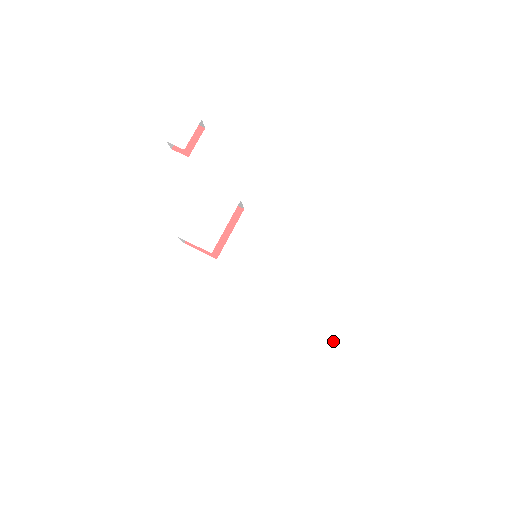
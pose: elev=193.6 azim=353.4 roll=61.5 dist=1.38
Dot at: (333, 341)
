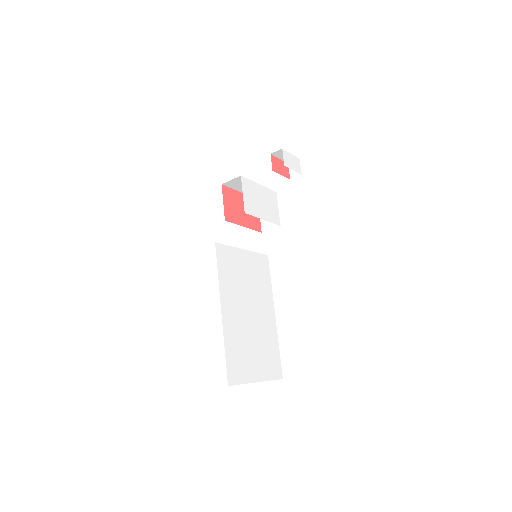
Dot at: (244, 361)
